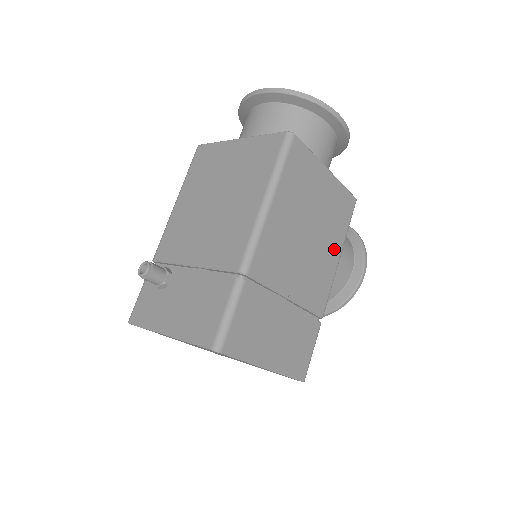
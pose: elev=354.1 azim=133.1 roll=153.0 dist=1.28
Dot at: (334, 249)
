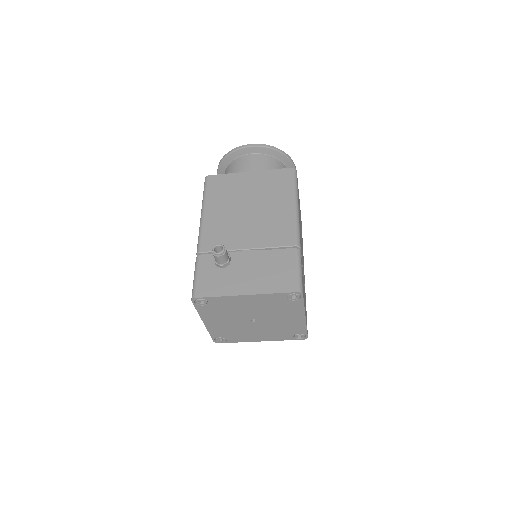
Dot at: occluded
